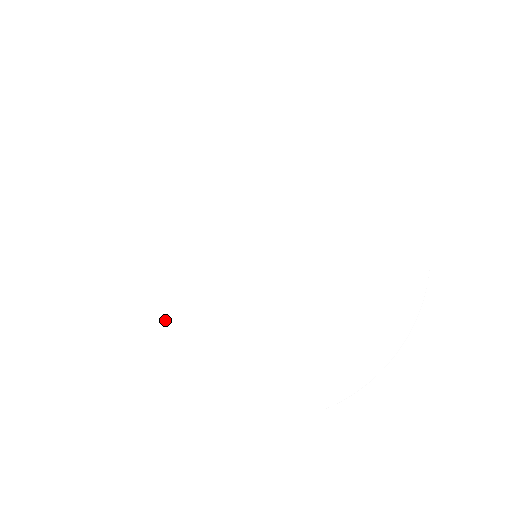
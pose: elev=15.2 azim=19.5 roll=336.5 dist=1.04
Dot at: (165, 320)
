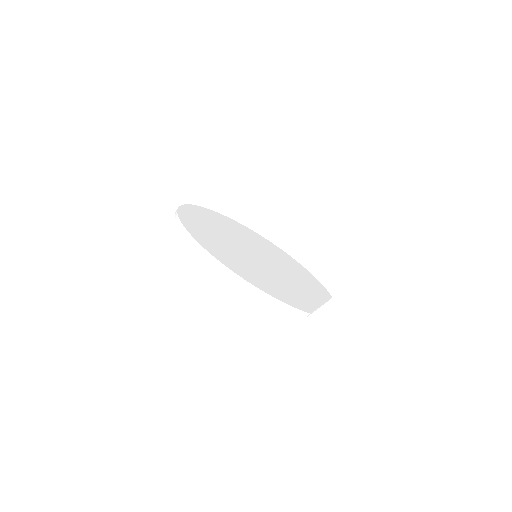
Dot at: (203, 216)
